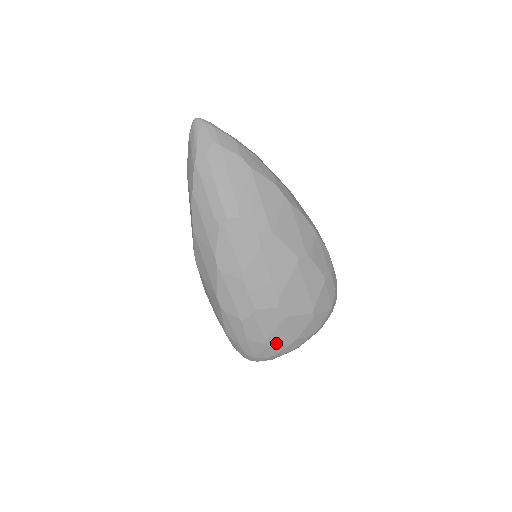
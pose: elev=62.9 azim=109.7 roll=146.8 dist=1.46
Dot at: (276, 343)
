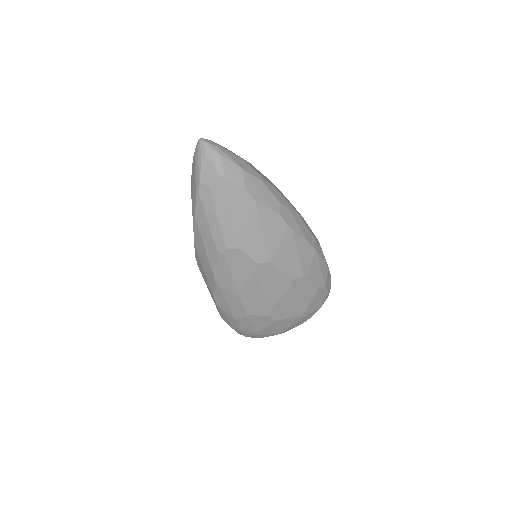
Dot at: (265, 333)
